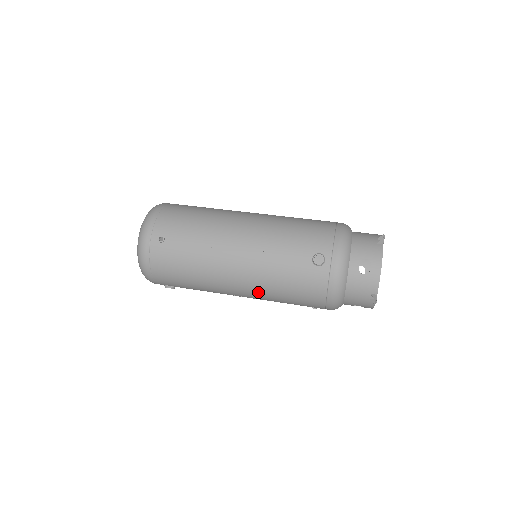
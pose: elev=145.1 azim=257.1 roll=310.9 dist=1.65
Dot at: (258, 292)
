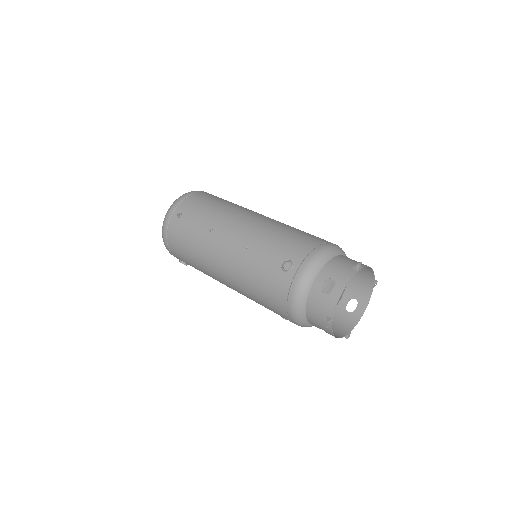
Dot at: (237, 284)
